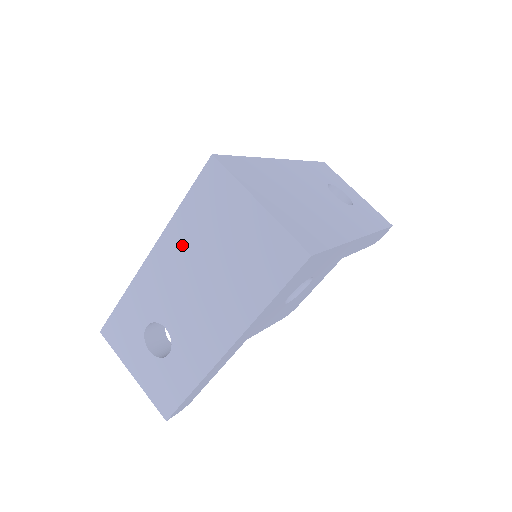
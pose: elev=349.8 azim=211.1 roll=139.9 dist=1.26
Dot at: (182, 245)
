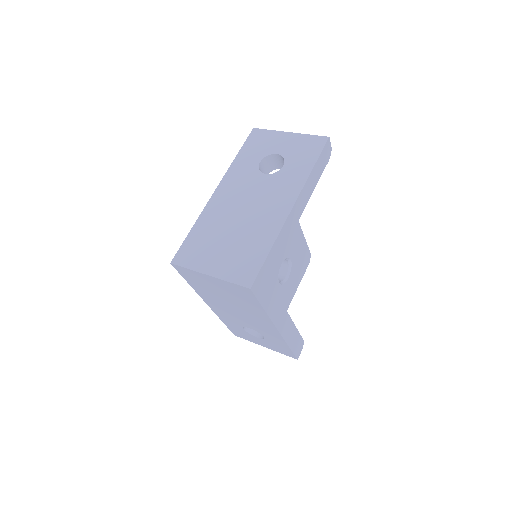
Dot at: (210, 298)
